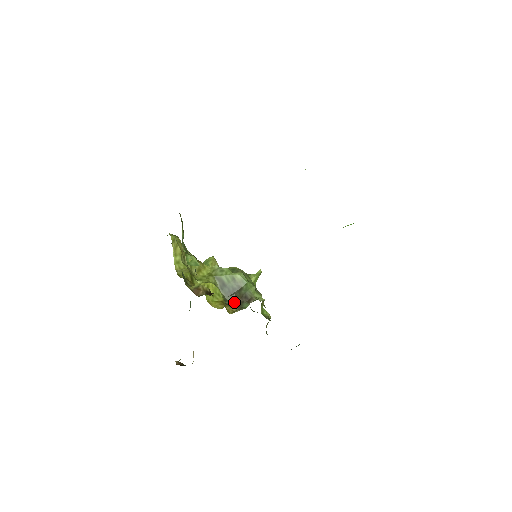
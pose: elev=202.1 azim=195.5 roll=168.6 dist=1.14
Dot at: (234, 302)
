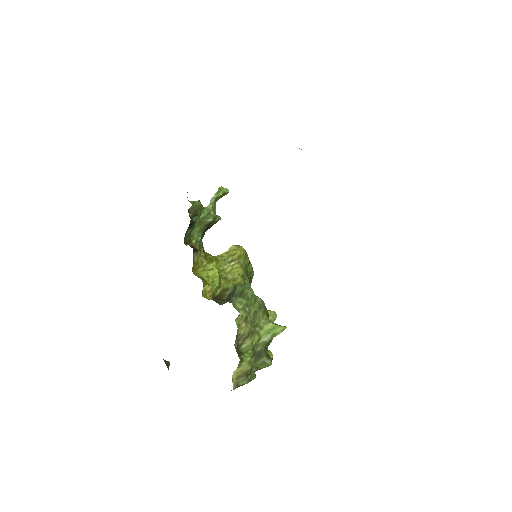
Dot at: occluded
